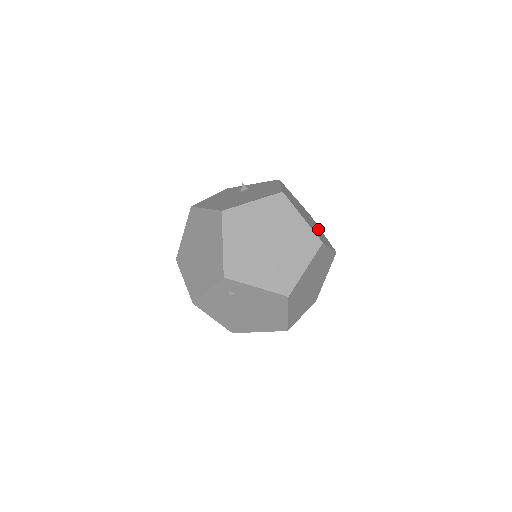
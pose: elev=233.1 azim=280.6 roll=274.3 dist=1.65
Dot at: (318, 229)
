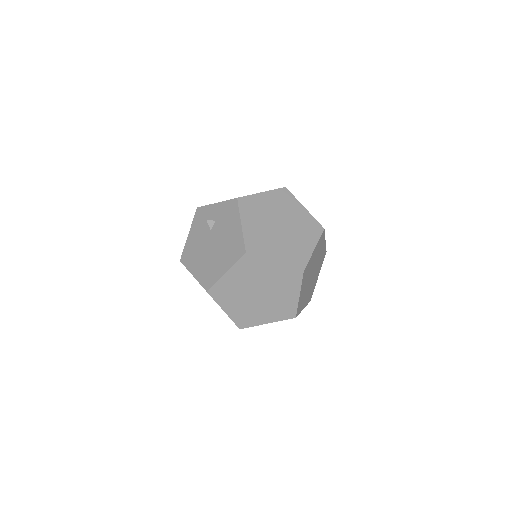
Dot at: (297, 220)
